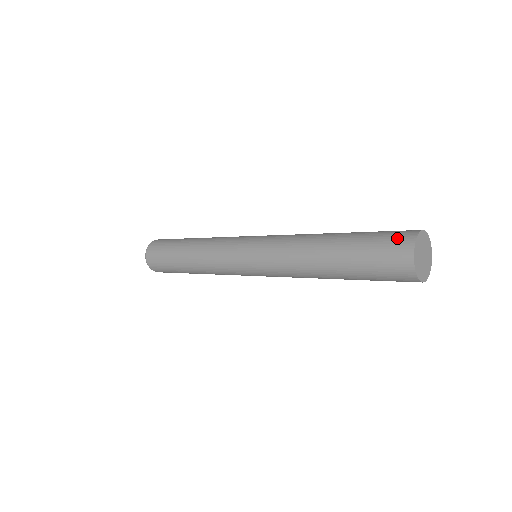
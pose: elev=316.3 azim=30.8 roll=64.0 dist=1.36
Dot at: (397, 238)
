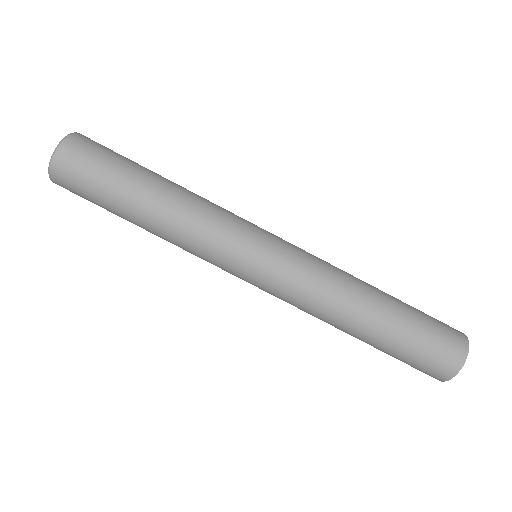
Dot at: (452, 332)
